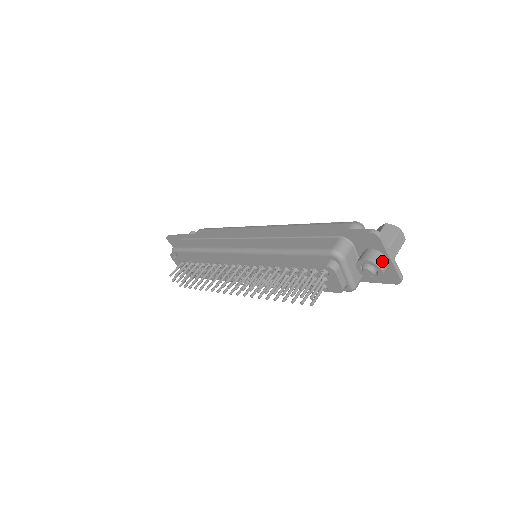
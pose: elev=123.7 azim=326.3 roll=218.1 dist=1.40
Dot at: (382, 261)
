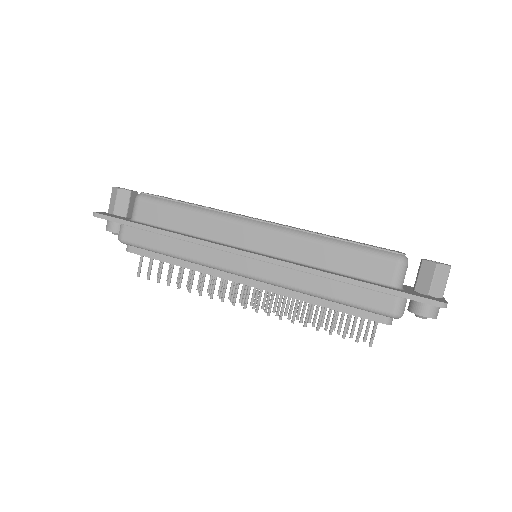
Dot at: (438, 311)
